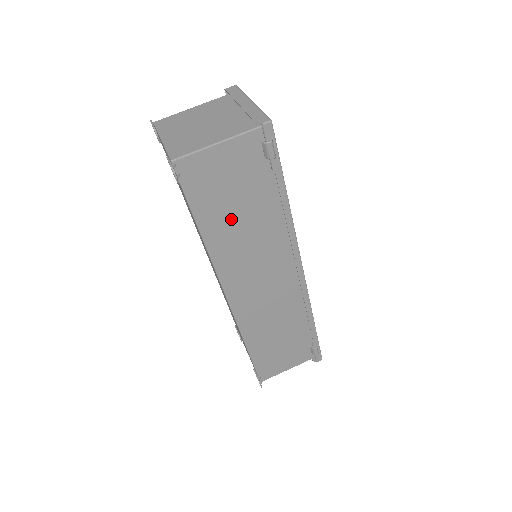
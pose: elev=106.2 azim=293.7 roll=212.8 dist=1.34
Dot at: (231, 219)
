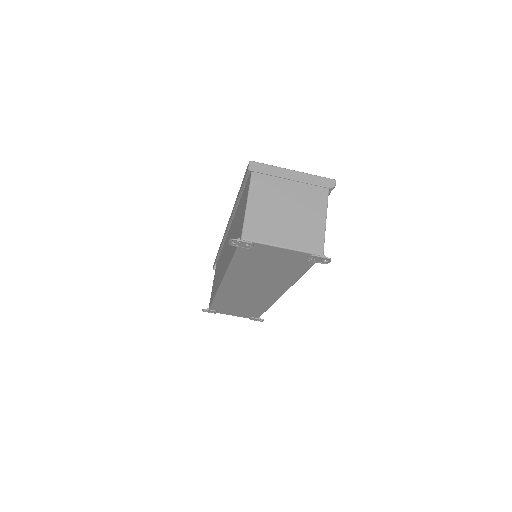
Dot at: occluded
